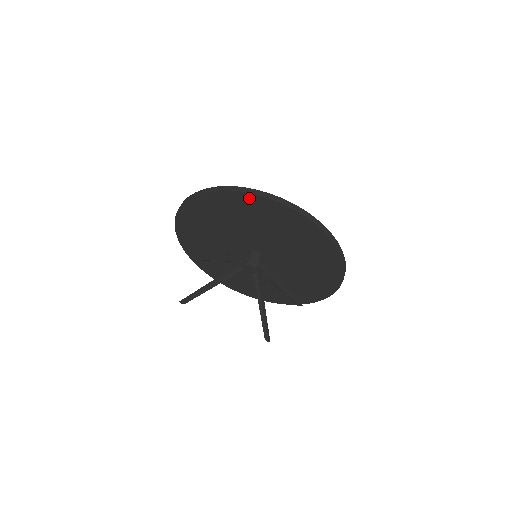
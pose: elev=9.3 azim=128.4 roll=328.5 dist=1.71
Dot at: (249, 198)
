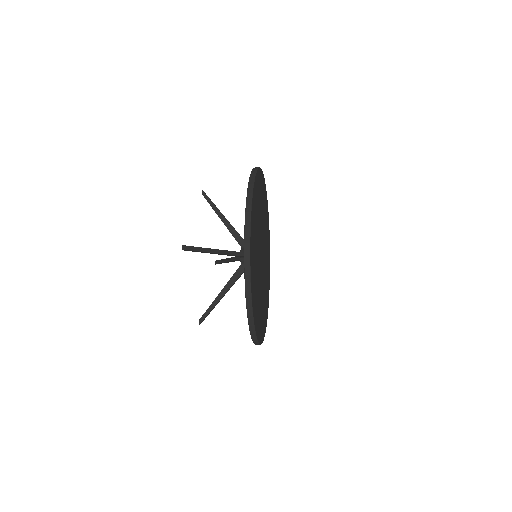
Dot at: occluded
